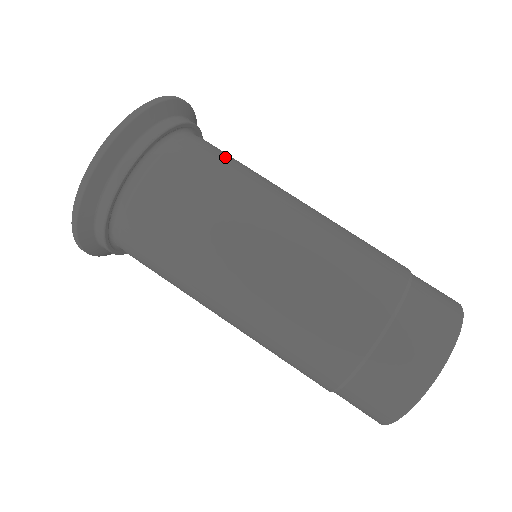
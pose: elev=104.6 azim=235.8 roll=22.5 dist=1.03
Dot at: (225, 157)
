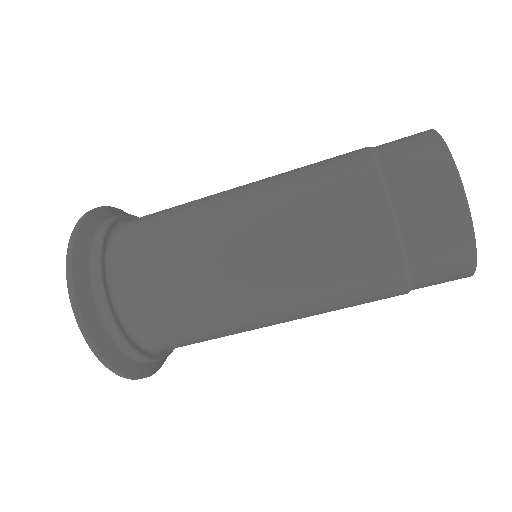
Dot at: (162, 289)
